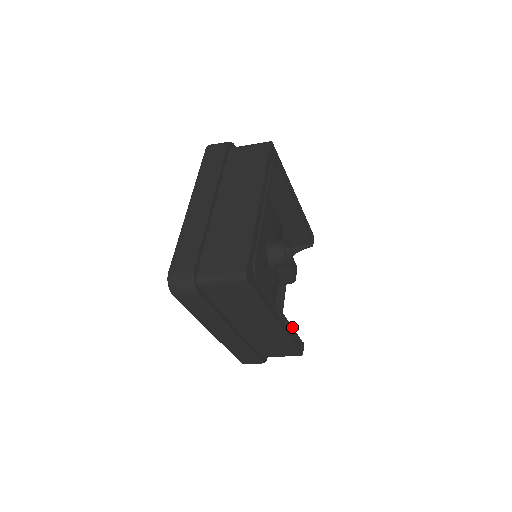
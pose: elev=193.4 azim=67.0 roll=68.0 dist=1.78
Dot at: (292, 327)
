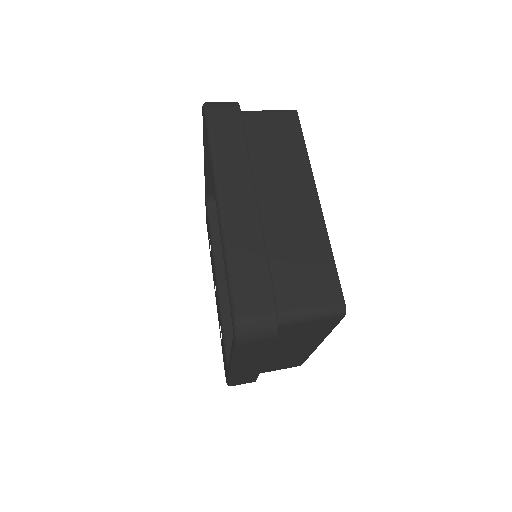
Dot at: occluded
